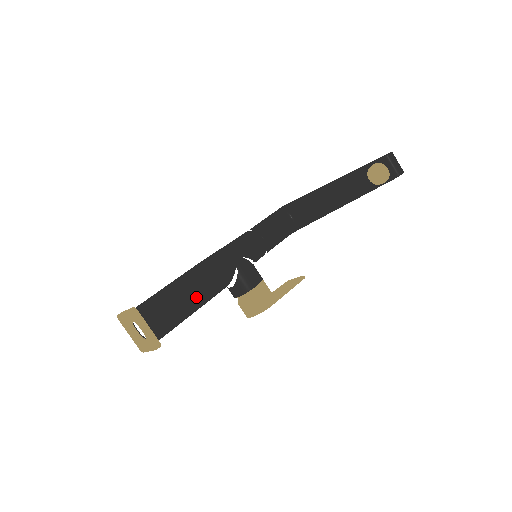
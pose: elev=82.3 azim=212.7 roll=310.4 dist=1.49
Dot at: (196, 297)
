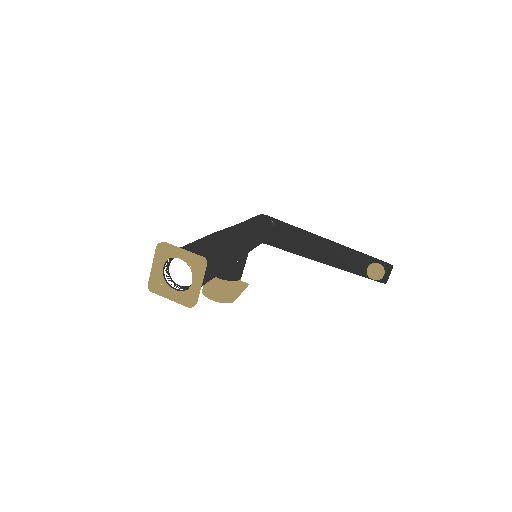
Dot at: (223, 270)
